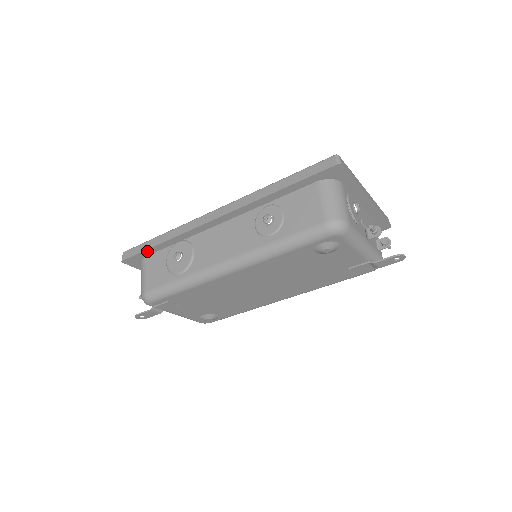
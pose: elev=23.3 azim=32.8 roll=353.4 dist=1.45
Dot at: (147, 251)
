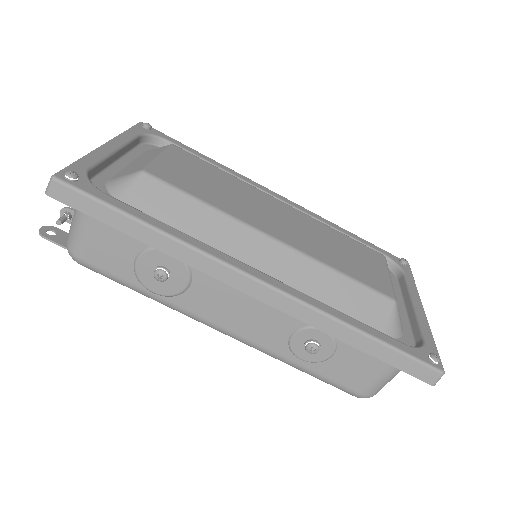
Dot at: (108, 221)
